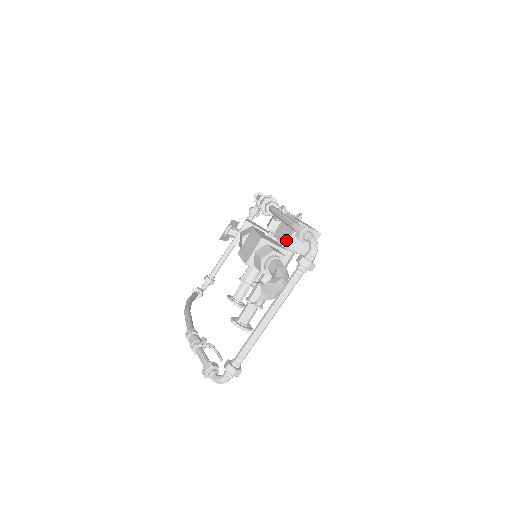
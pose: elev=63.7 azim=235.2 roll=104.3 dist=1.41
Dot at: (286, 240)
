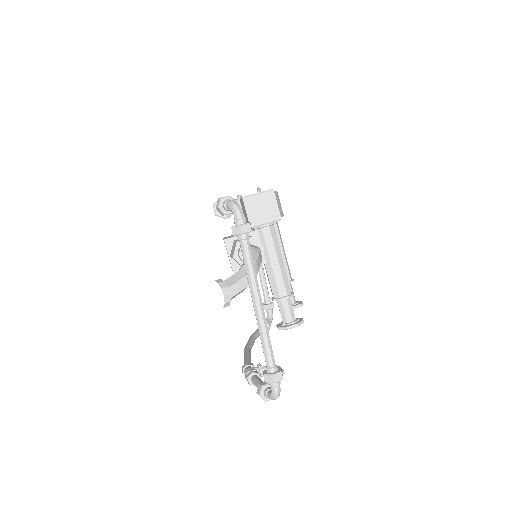
Dot at: (248, 222)
